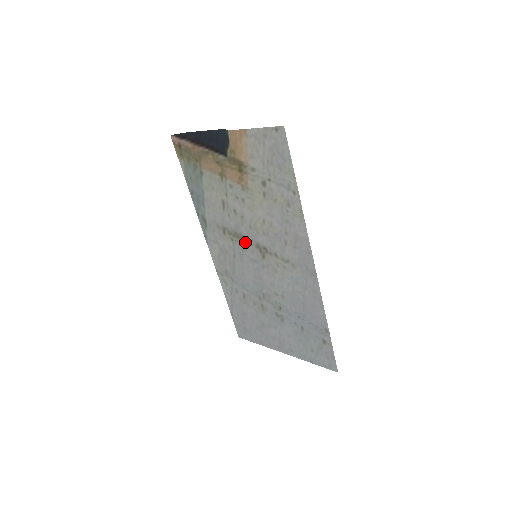
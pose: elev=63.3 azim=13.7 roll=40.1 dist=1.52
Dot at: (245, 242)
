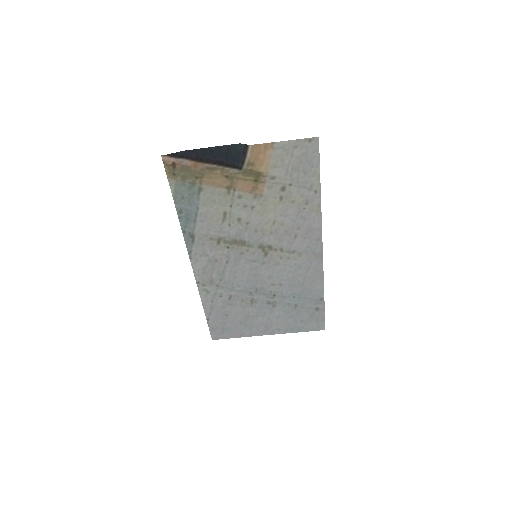
Dot at: (245, 246)
